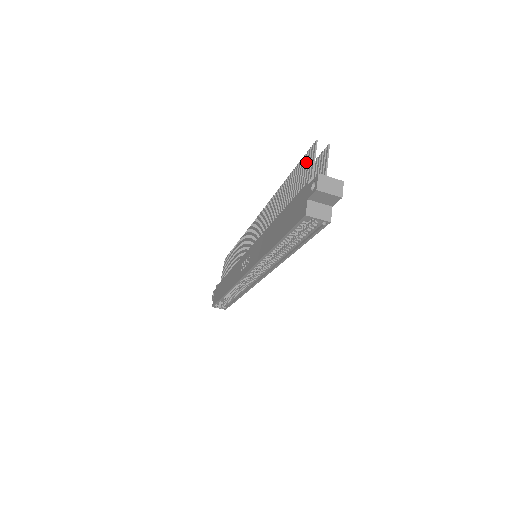
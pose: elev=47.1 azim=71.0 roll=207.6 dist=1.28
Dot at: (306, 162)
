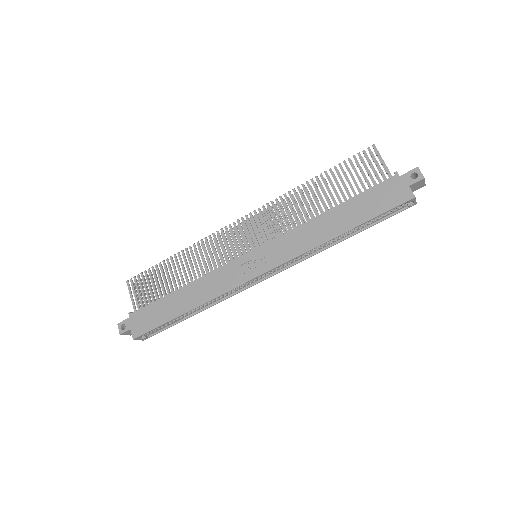
Dot at: (364, 161)
